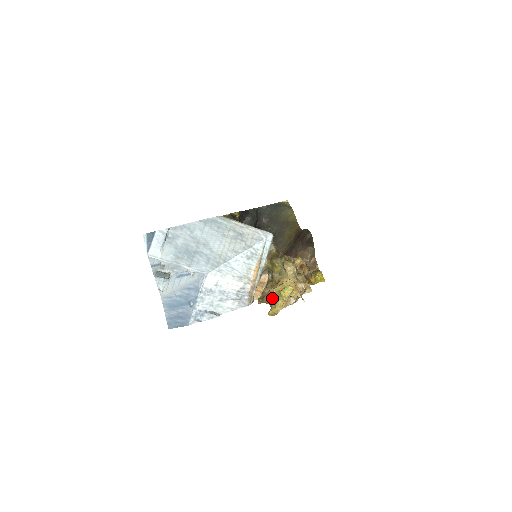
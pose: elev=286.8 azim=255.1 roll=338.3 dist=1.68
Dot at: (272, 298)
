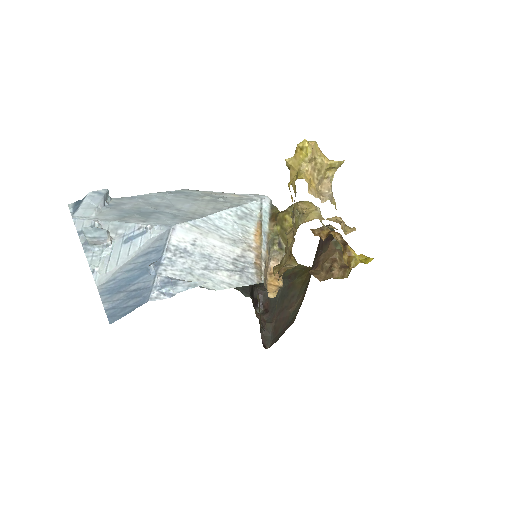
Dot at: occluded
